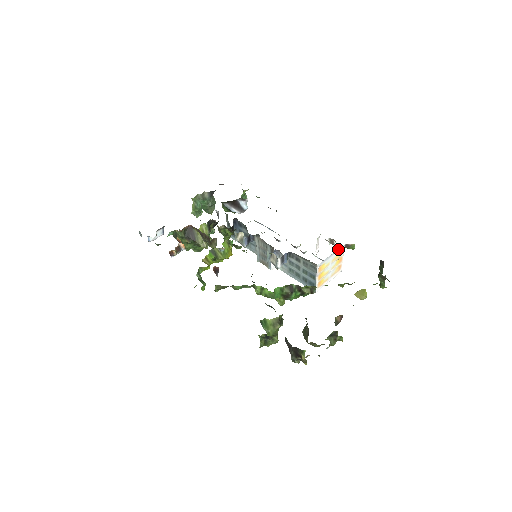
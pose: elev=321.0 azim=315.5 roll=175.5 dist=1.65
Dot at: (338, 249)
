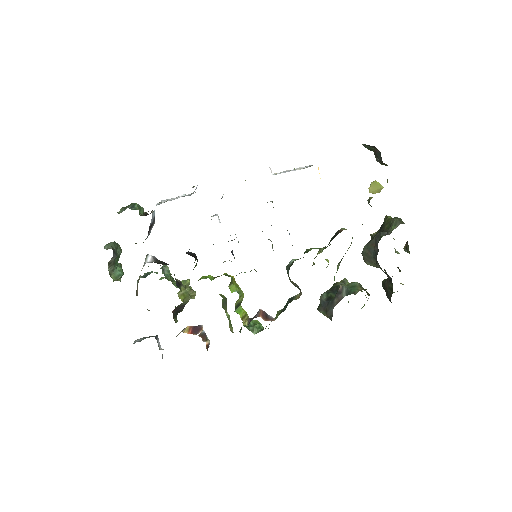
Dot at: occluded
